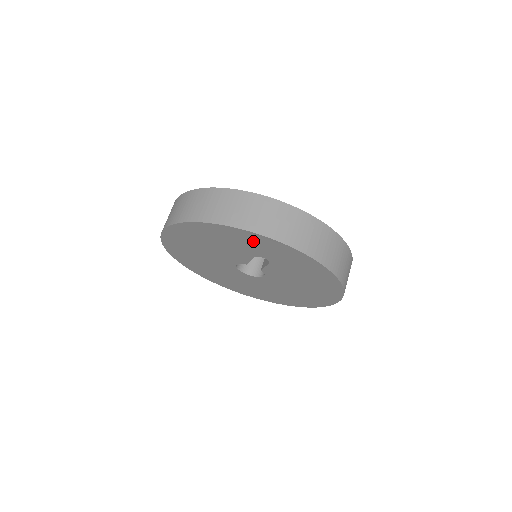
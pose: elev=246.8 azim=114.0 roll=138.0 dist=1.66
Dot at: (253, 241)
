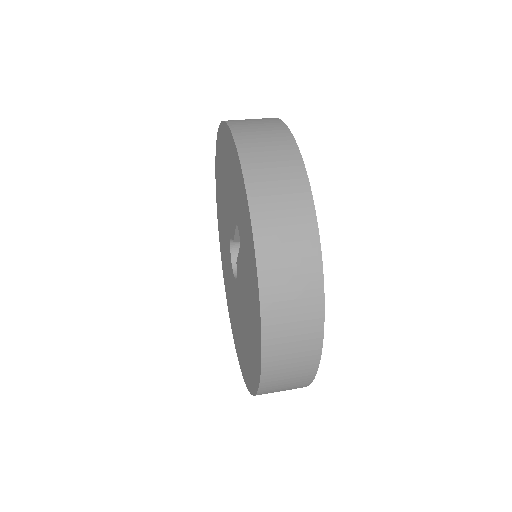
Dot at: (238, 182)
